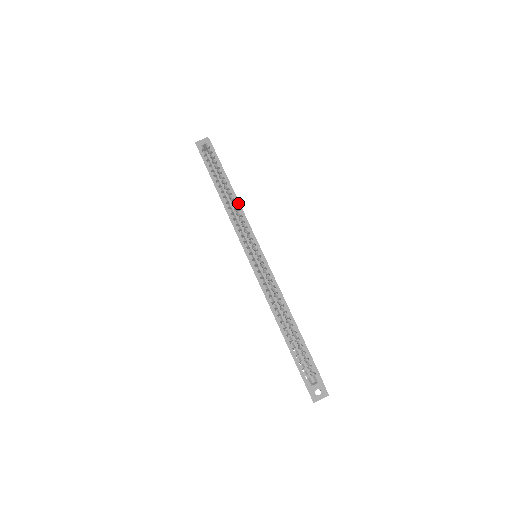
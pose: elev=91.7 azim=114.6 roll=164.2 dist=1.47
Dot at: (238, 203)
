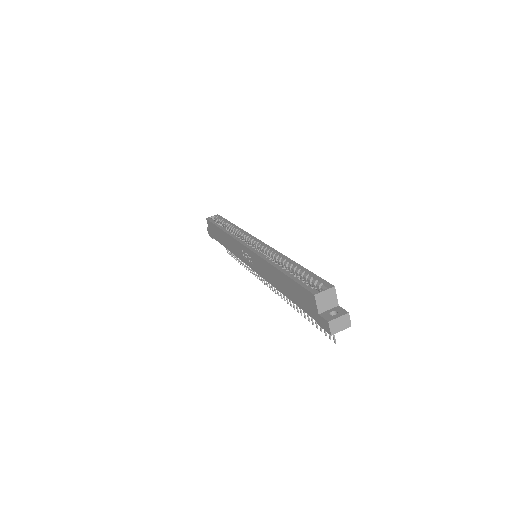
Dot at: (239, 228)
